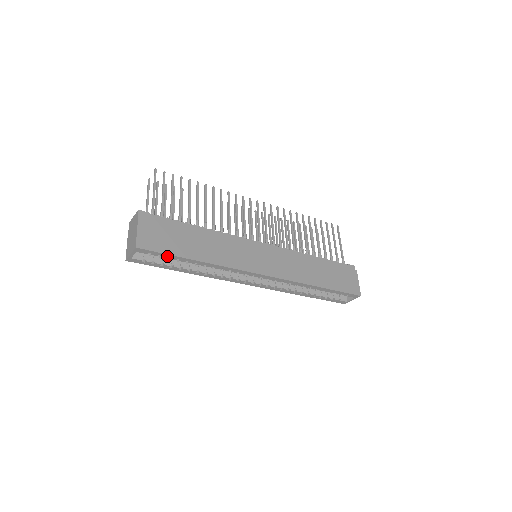
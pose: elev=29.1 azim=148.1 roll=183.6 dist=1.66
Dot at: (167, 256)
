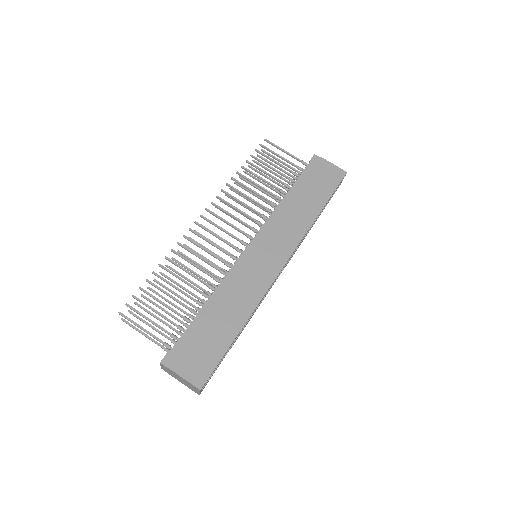
Dot at: occluded
